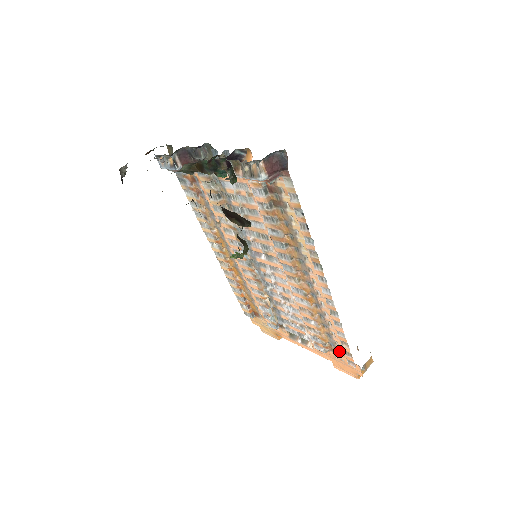
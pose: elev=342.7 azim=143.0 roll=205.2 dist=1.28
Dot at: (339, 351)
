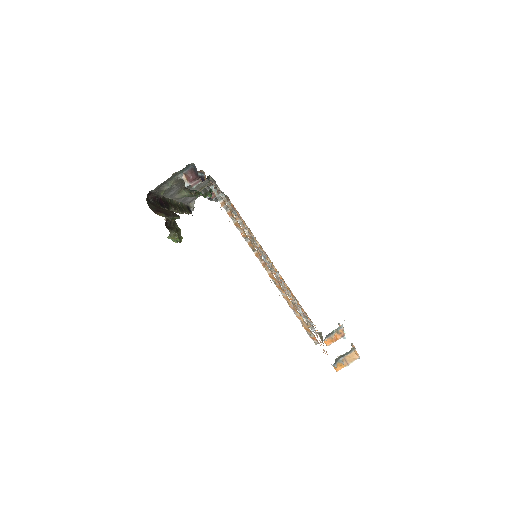
Dot at: occluded
